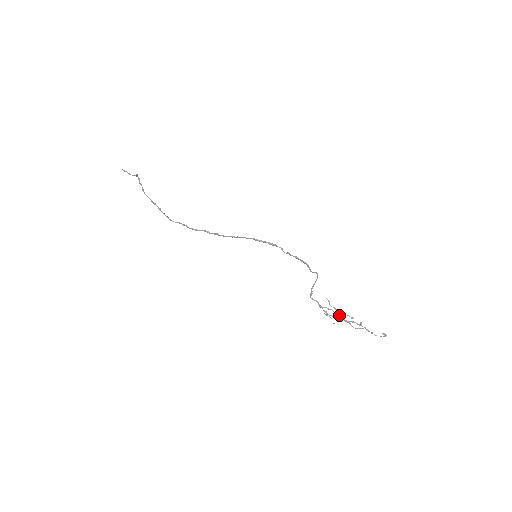
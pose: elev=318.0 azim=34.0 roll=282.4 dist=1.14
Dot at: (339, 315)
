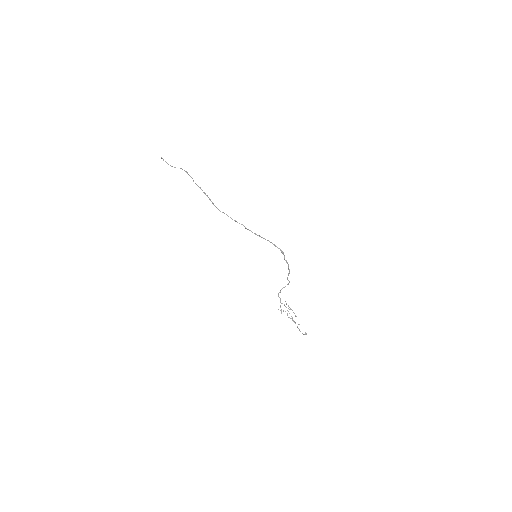
Dot at: occluded
